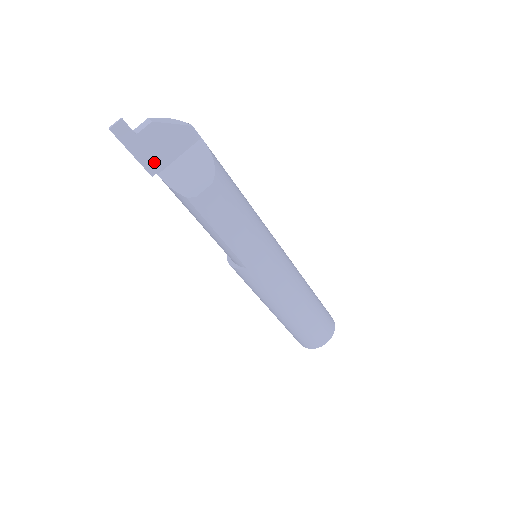
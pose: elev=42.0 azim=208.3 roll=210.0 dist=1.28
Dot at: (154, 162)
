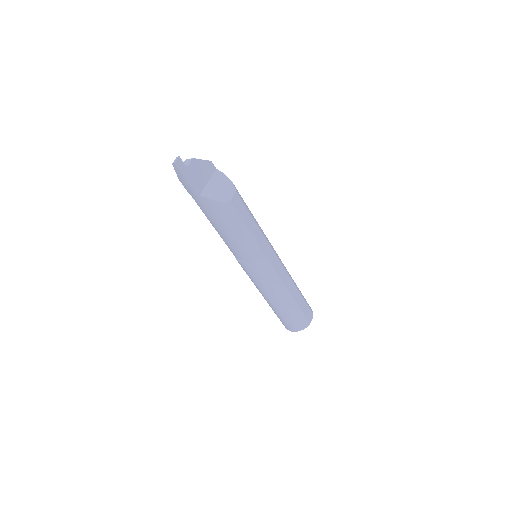
Dot at: (197, 186)
